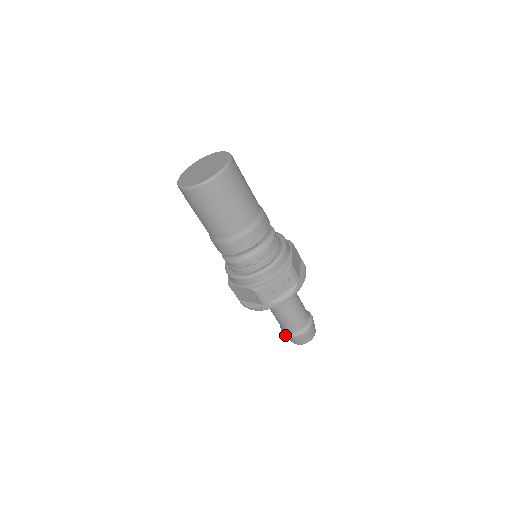
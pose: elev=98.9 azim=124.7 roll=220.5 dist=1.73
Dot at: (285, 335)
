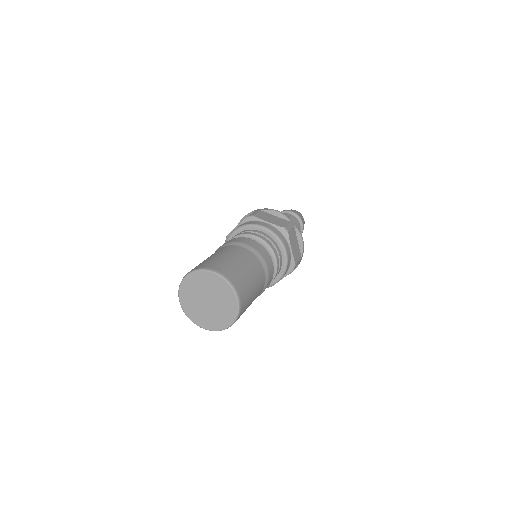
Dot at: occluded
